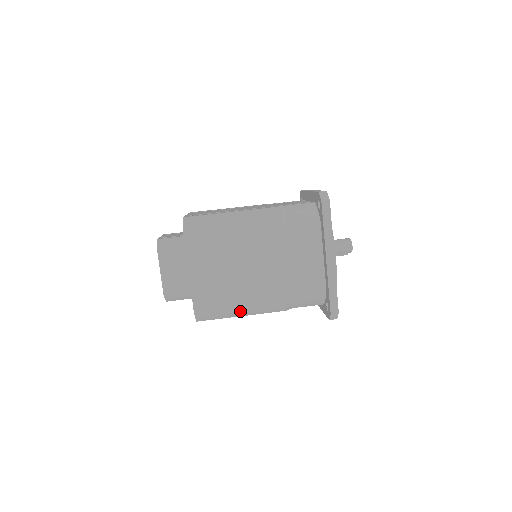
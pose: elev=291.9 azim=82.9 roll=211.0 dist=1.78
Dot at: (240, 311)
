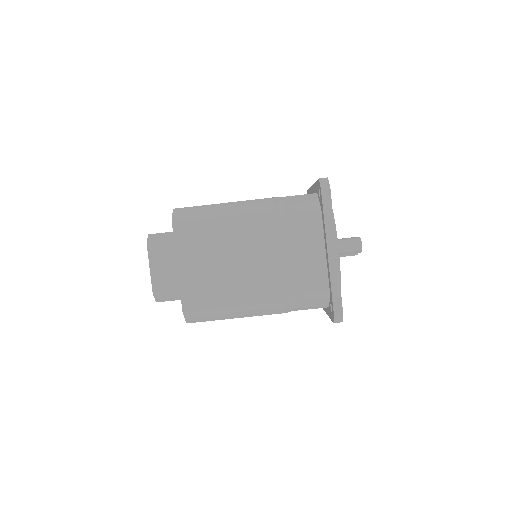
Dot at: (233, 311)
